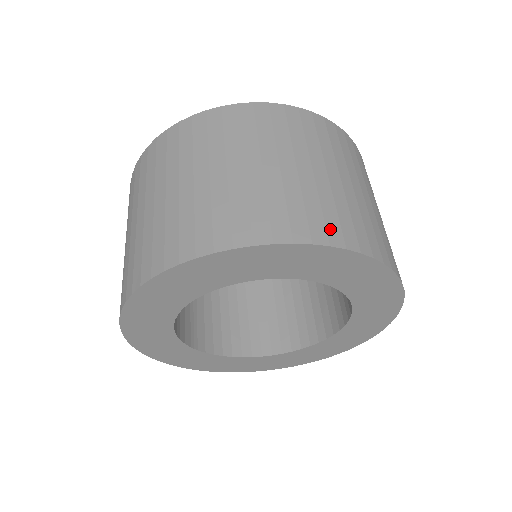
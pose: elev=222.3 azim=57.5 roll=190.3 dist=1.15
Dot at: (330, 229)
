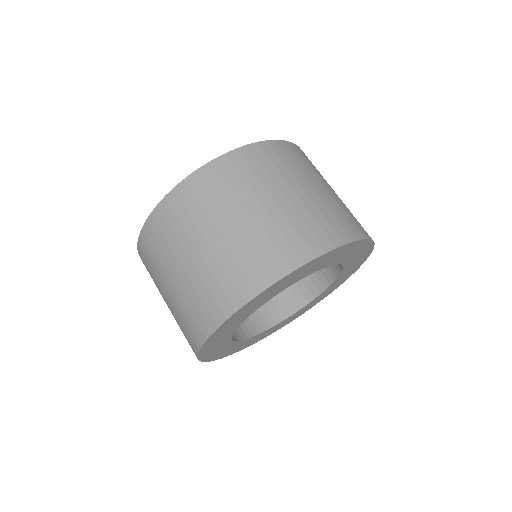
Dot at: (338, 232)
